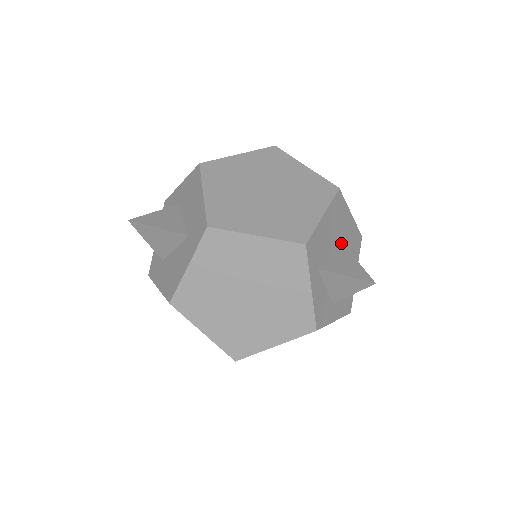
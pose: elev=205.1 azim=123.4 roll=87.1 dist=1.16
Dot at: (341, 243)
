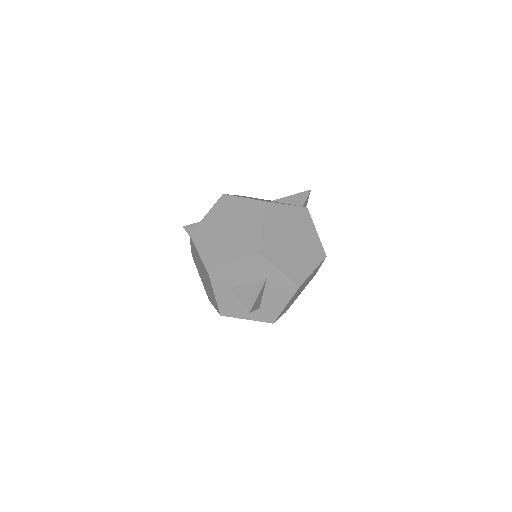
Dot at: occluded
